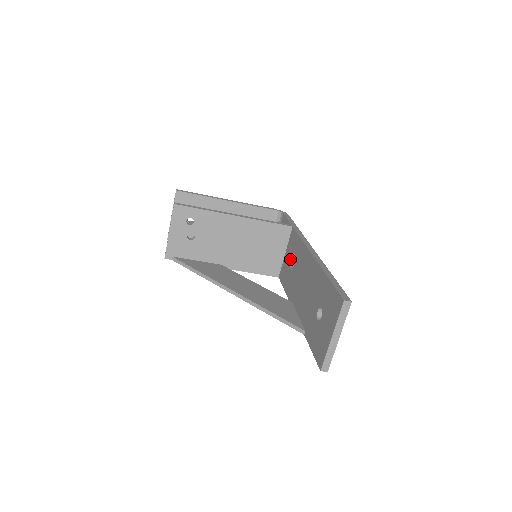
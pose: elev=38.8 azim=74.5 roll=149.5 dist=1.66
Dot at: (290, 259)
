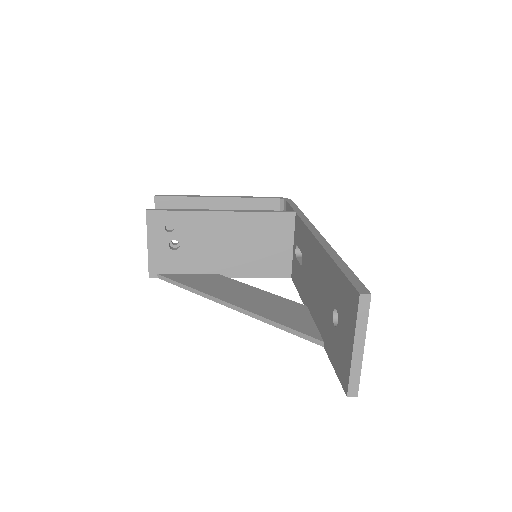
Dot at: (300, 253)
